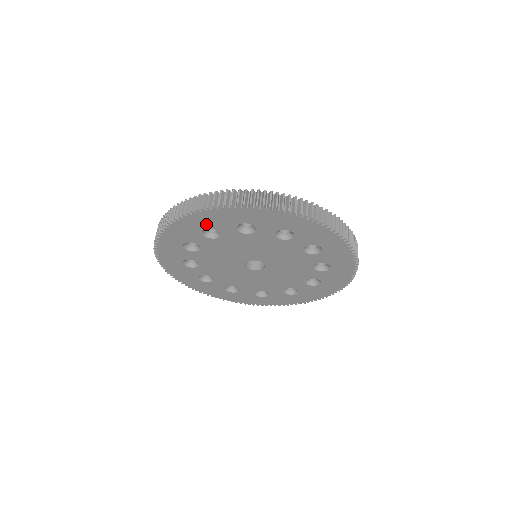
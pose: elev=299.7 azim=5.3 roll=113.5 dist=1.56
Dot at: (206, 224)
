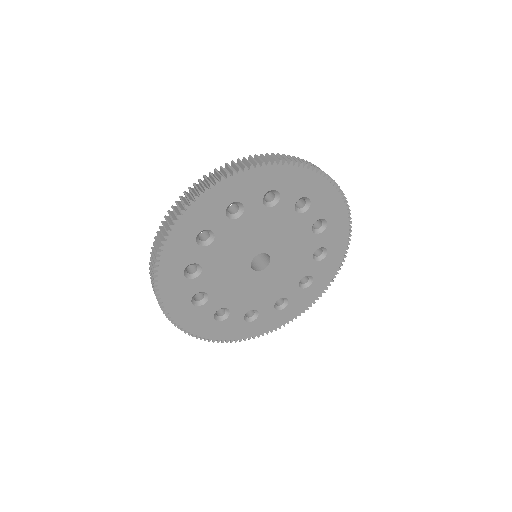
Dot at: (235, 195)
